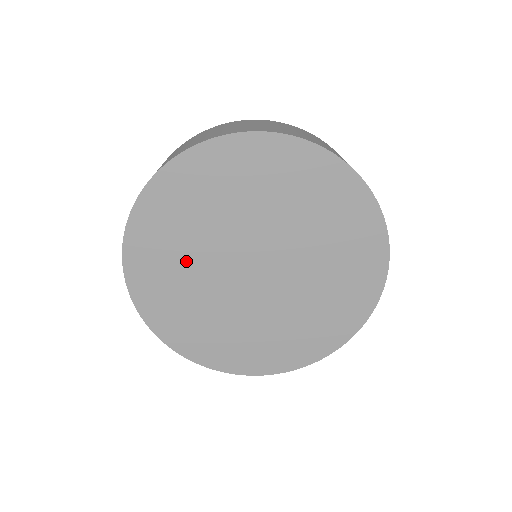
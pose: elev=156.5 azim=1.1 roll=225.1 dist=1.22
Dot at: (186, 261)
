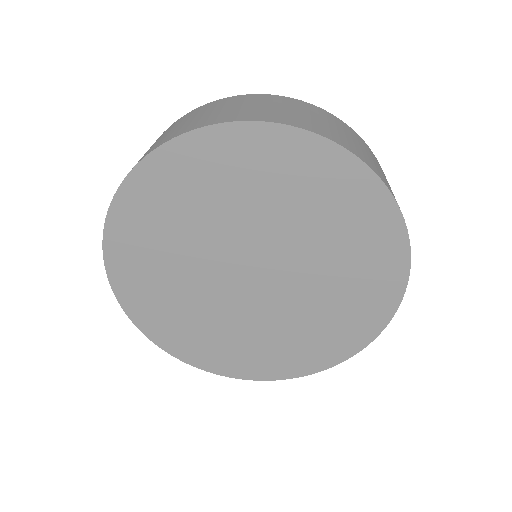
Dot at: (175, 253)
